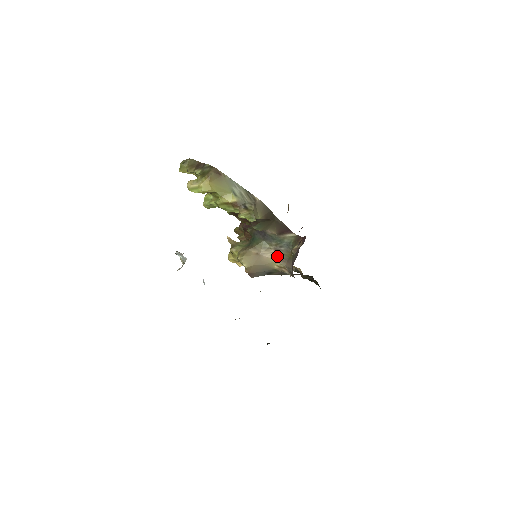
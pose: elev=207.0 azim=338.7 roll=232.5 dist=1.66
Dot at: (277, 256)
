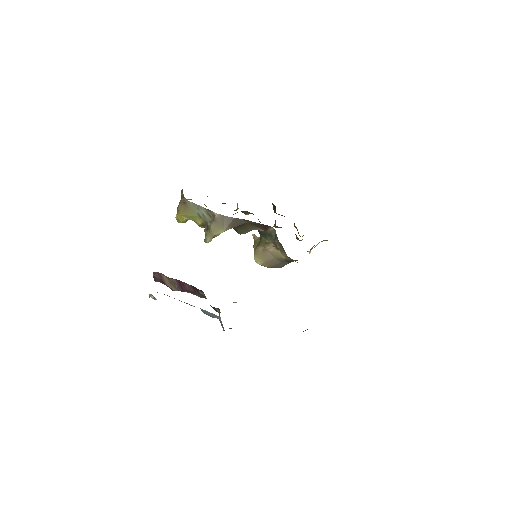
Dot at: (278, 248)
